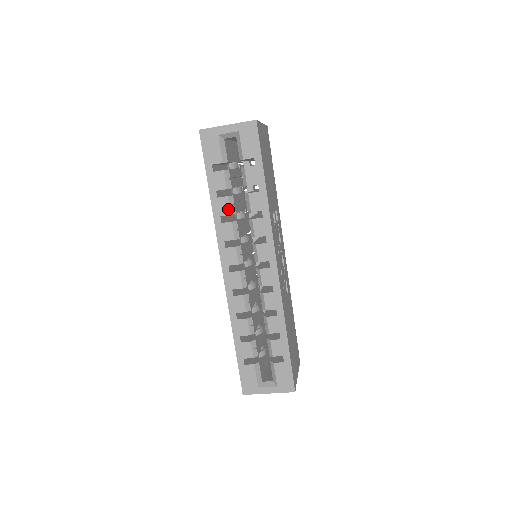
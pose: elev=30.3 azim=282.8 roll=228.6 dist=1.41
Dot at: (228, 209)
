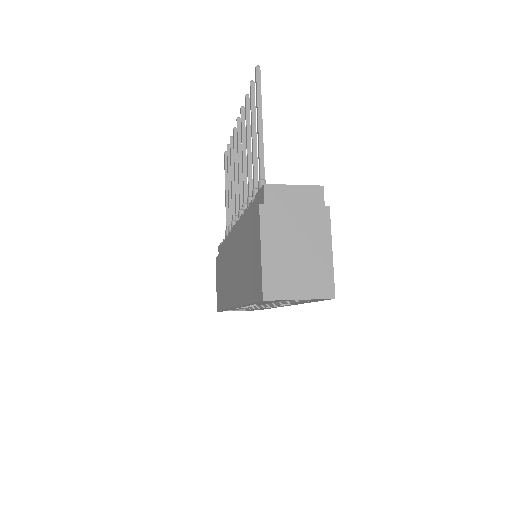
Dot at: occluded
